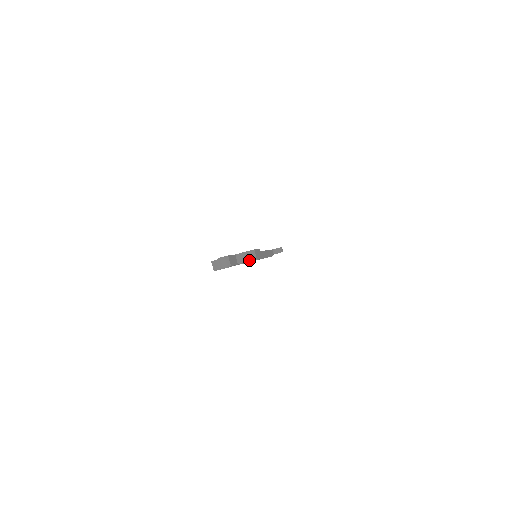
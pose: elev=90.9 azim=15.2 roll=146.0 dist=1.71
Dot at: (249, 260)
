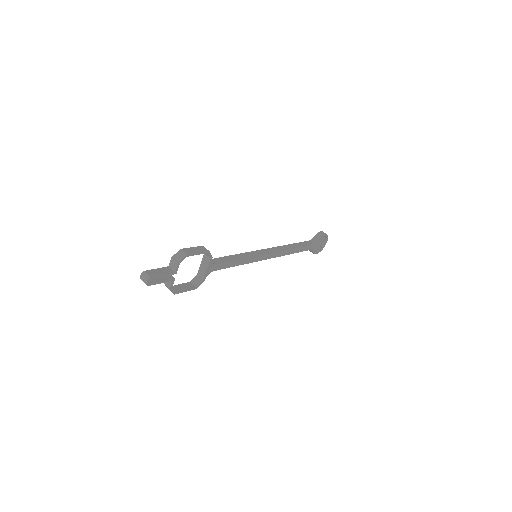
Dot at: (179, 261)
